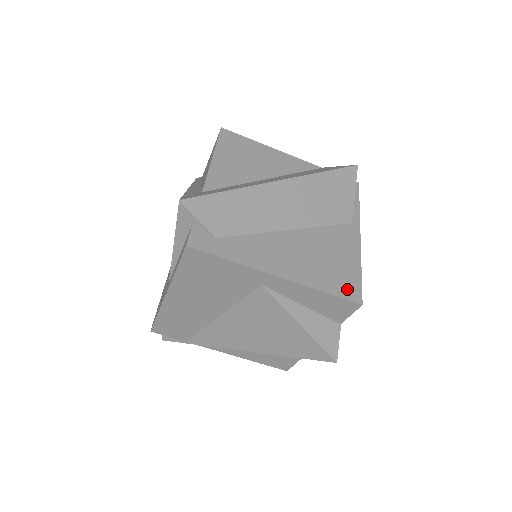
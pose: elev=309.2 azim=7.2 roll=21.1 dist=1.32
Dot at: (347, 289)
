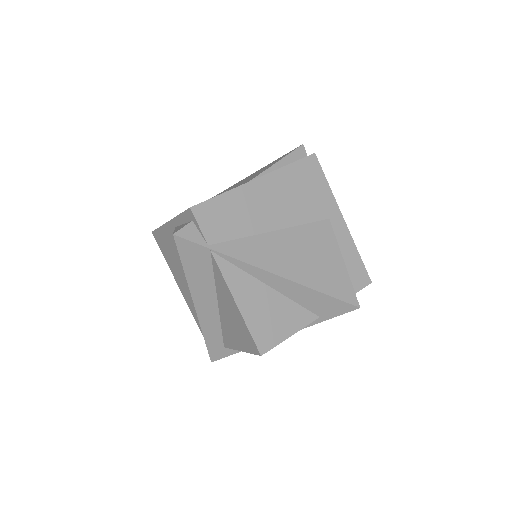
Dot at: occluded
